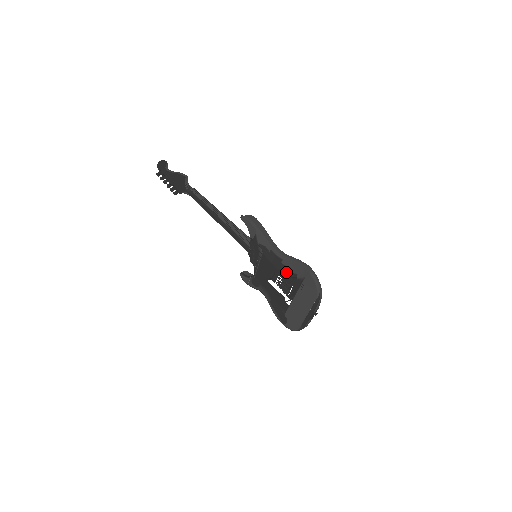
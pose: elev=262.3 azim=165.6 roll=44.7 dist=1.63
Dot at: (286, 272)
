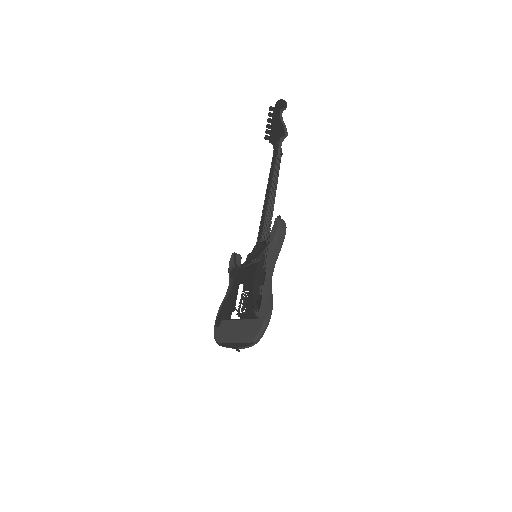
Dot at: (254, 296)
